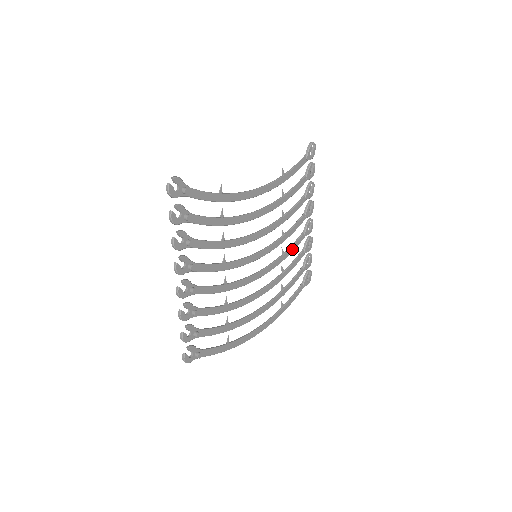
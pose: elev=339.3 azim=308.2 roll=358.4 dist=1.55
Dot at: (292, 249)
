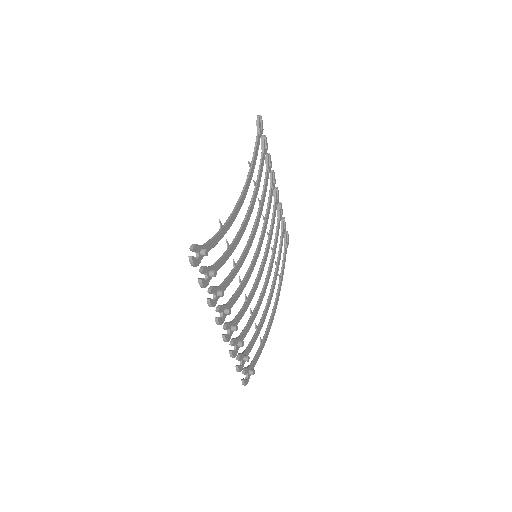
Dot at: (273, 226)
